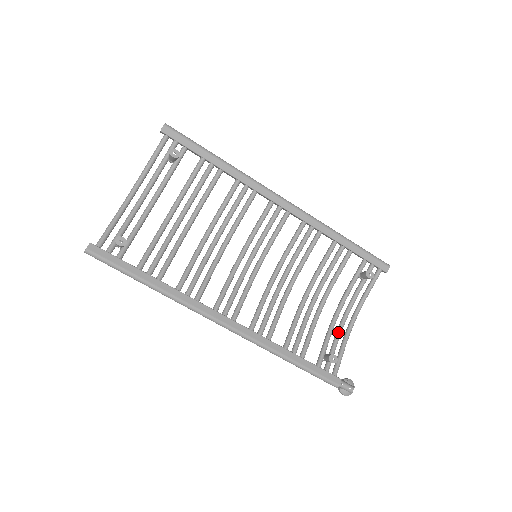
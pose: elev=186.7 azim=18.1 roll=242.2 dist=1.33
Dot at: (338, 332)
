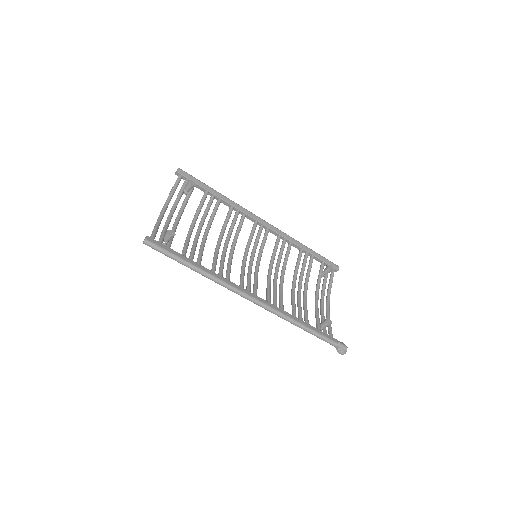
Dot at: (322, 311)
